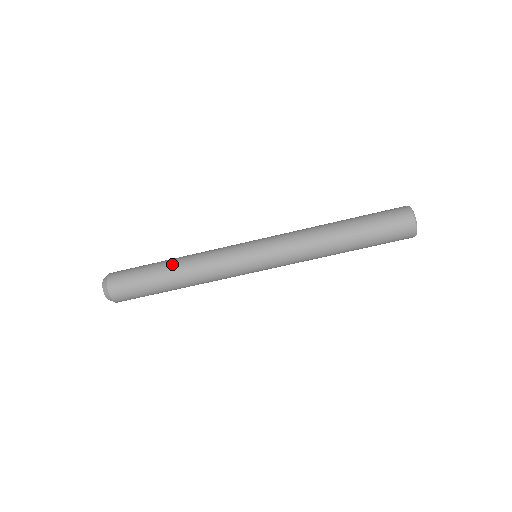
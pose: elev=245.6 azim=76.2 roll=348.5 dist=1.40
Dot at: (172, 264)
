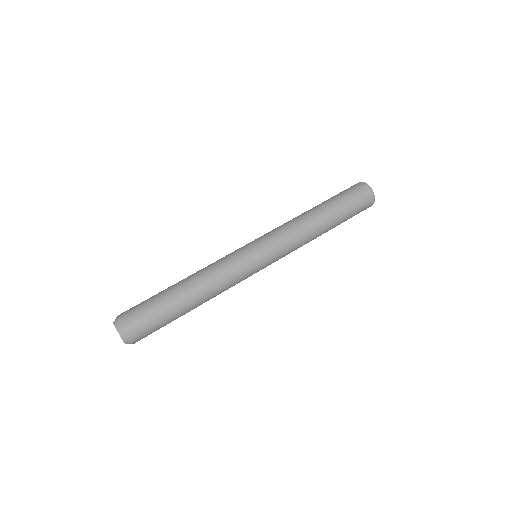
Dot at: occluded
